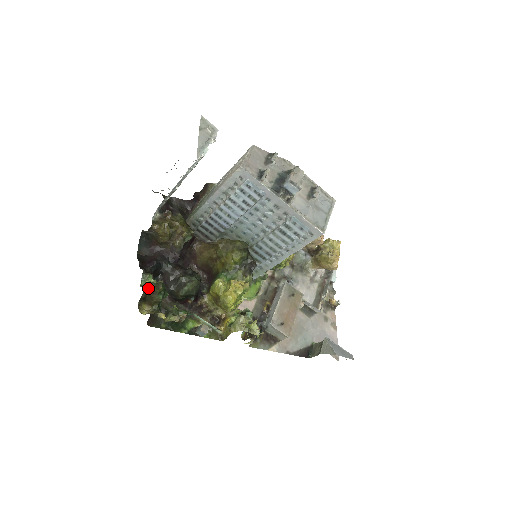
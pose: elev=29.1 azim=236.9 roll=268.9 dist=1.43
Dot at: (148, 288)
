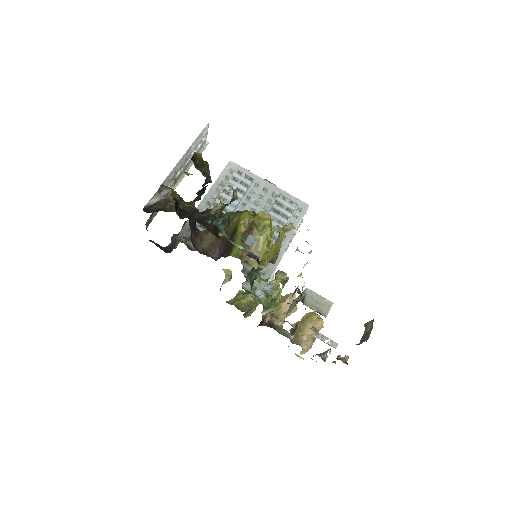
Dot at: (197, 154)
